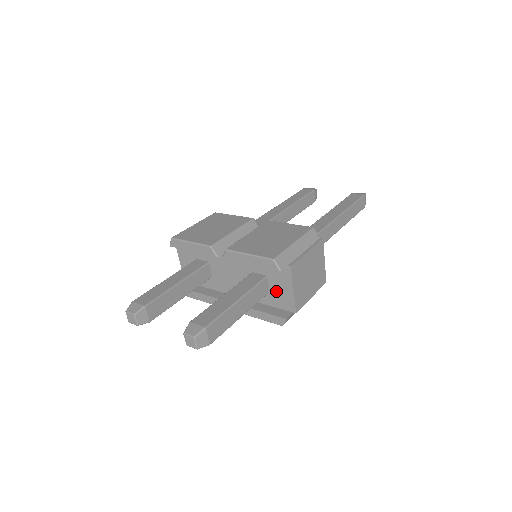
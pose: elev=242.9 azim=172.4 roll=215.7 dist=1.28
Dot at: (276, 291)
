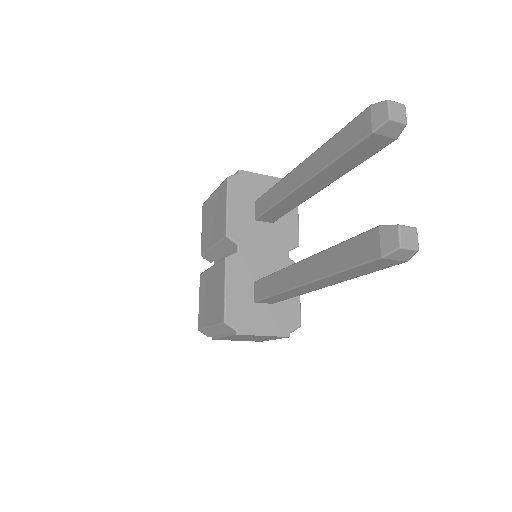
Dot at: occluded
